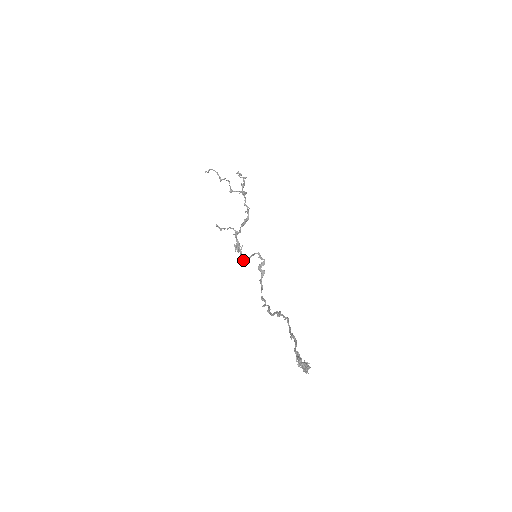
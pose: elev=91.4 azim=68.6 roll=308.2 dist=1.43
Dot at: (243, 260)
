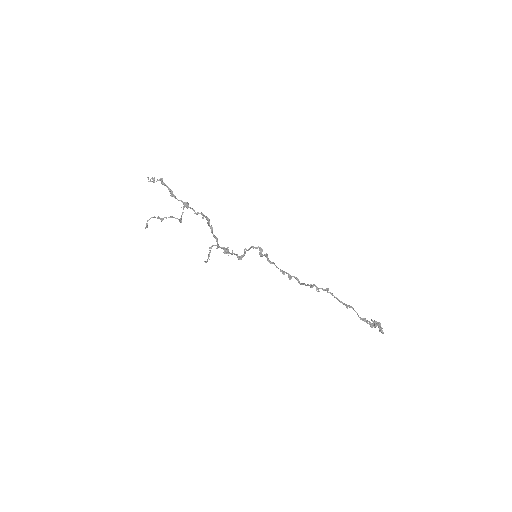
Dot at: (241, 257)
